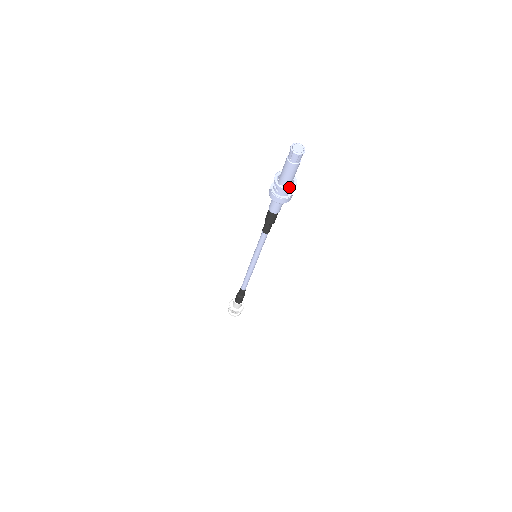
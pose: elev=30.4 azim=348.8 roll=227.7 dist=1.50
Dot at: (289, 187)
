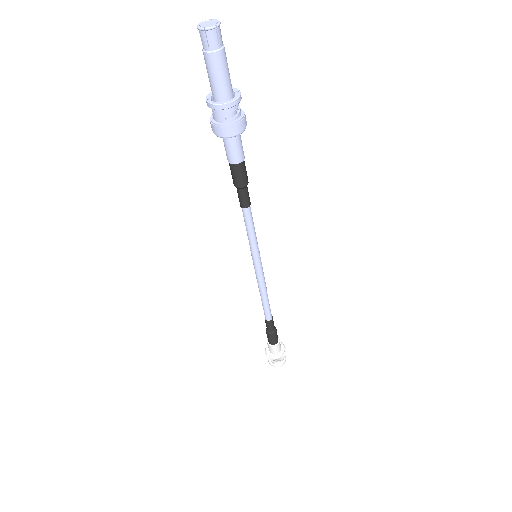
Dot at: (220, 102)
